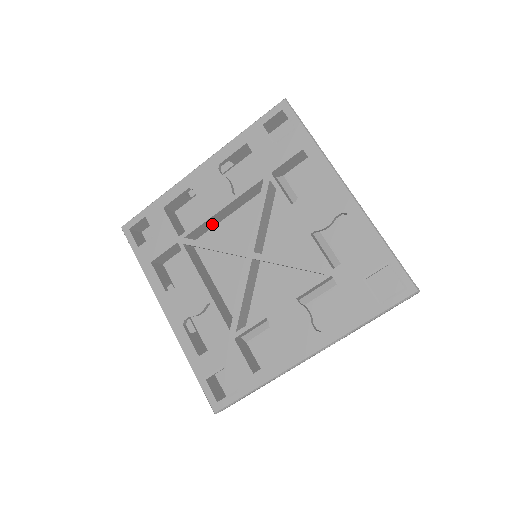
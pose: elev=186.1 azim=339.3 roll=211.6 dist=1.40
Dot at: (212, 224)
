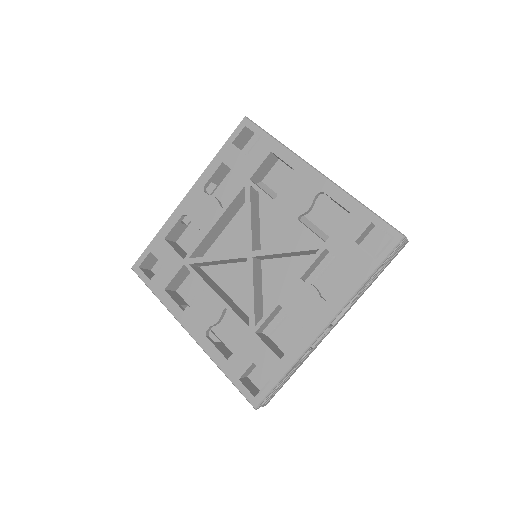
Dot at: (211, 241)
